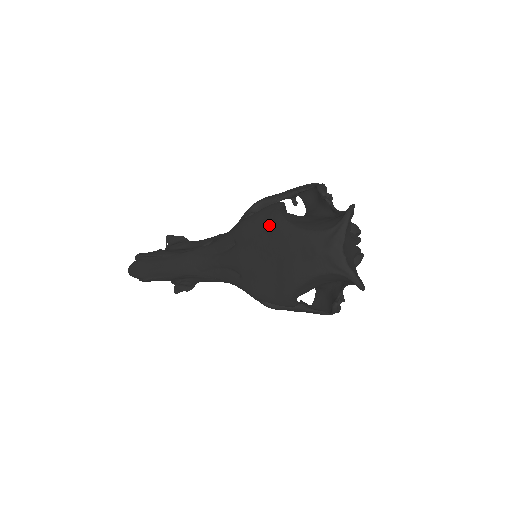
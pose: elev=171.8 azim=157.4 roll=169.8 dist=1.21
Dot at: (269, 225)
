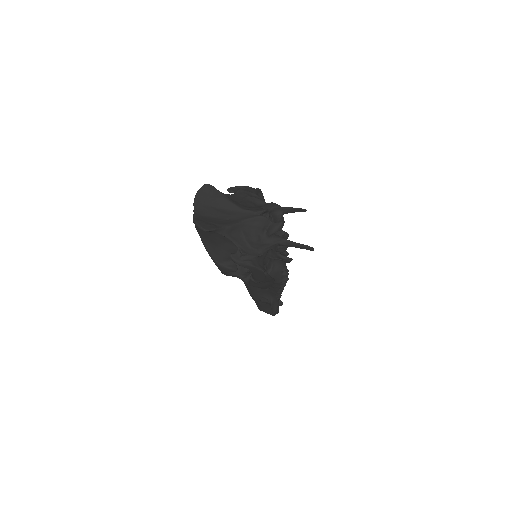
Dot at: occluded
